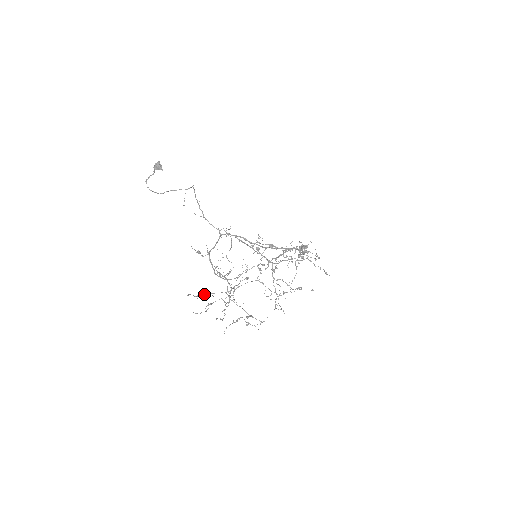
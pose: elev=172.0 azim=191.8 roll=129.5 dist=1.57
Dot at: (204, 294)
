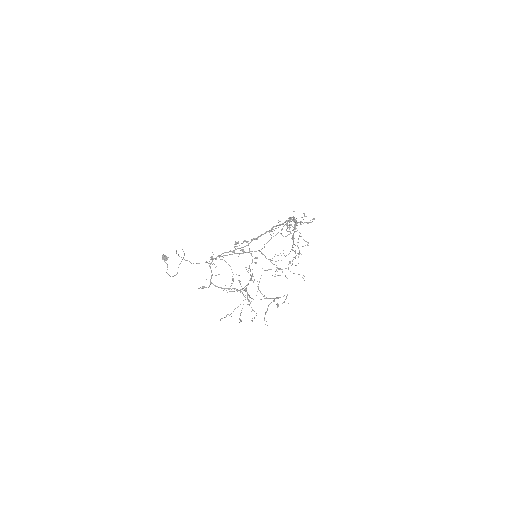
Dot at: (233, 311)
